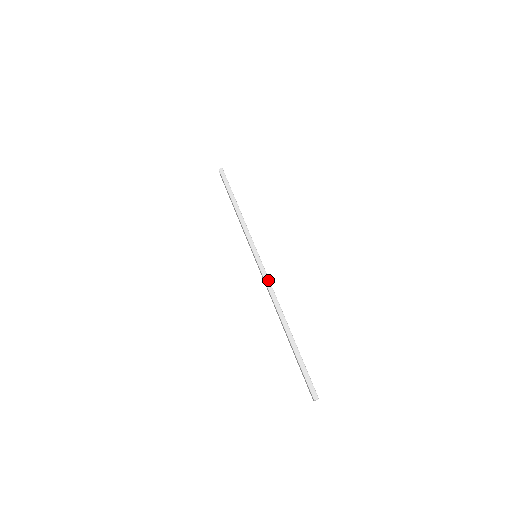
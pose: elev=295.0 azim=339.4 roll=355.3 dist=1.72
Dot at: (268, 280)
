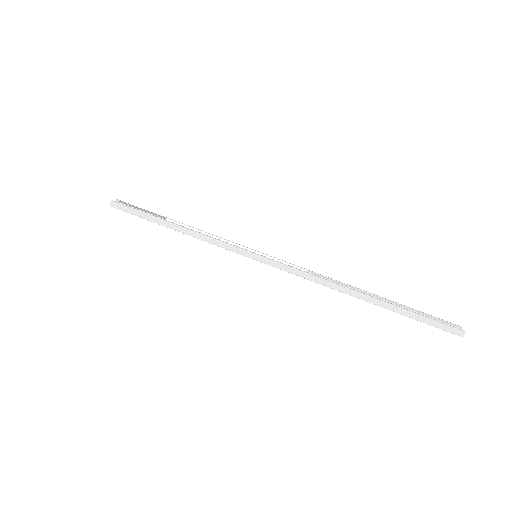
Dot at: (297, 271)
